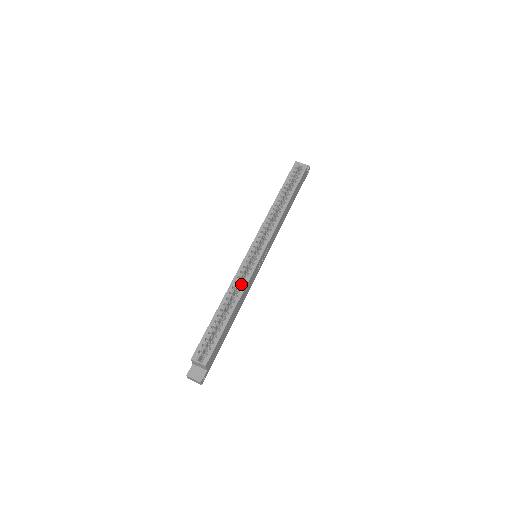
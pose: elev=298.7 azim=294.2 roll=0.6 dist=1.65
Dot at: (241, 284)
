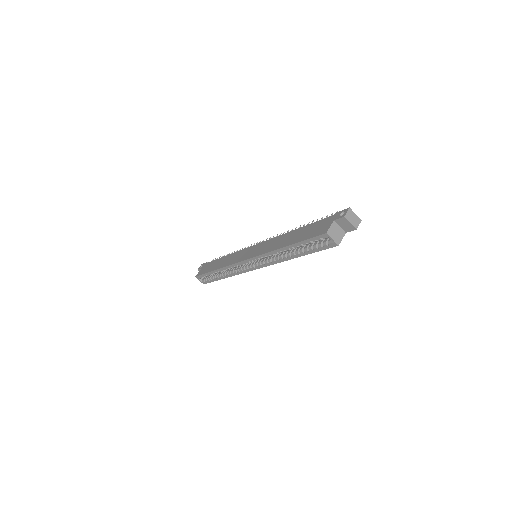
Dot at: (234, 270)
